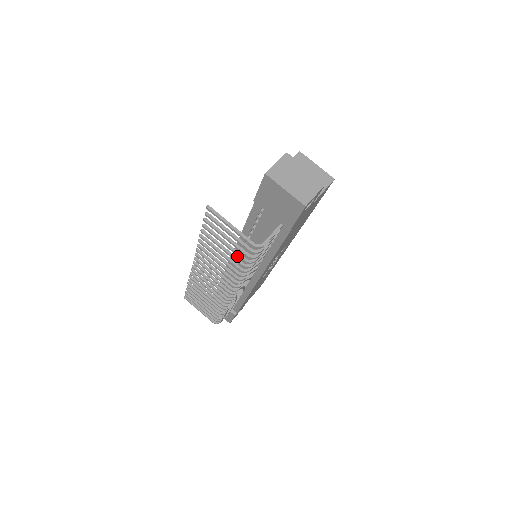
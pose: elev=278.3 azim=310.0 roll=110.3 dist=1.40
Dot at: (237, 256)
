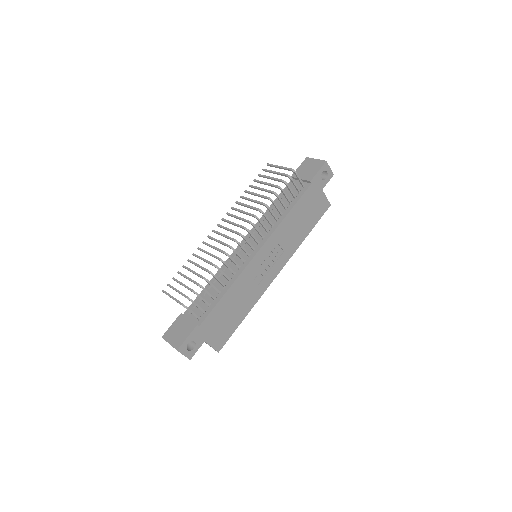
Dot at: (248, 238)
